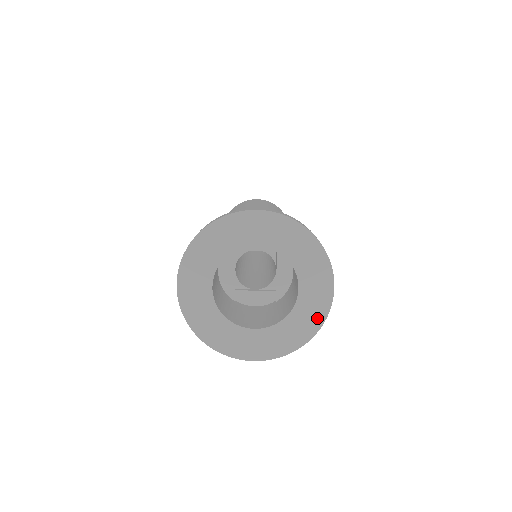
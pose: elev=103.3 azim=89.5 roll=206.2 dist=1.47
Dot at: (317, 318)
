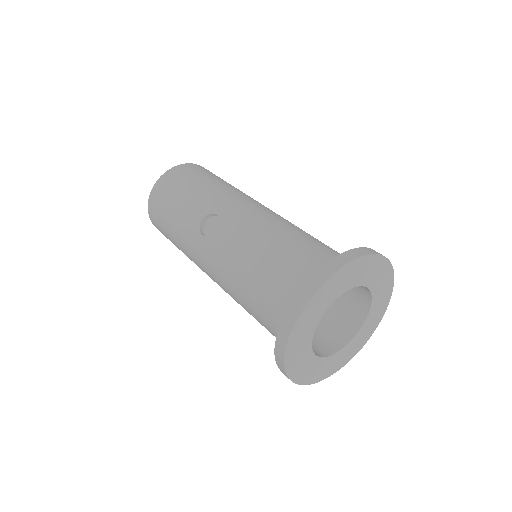
Dot at: (389, 281)
